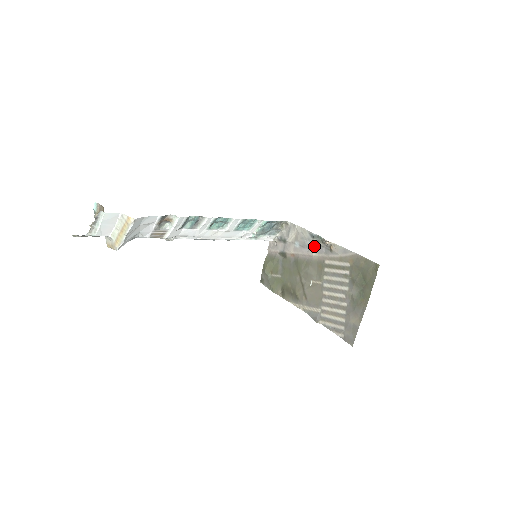
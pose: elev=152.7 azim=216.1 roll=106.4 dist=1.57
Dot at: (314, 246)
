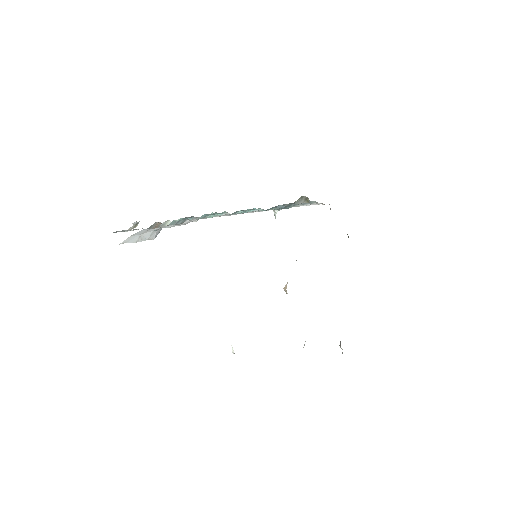
Dot at: occluded
